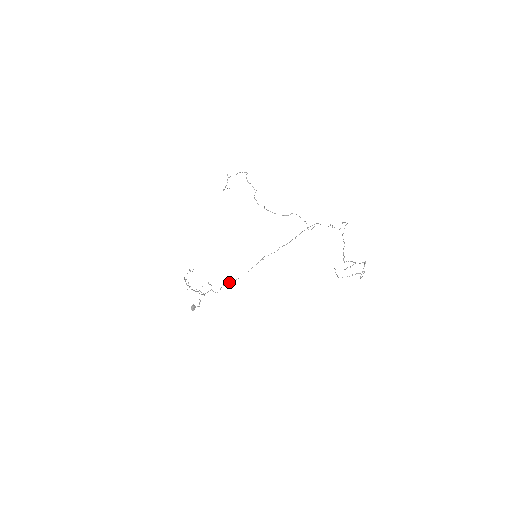
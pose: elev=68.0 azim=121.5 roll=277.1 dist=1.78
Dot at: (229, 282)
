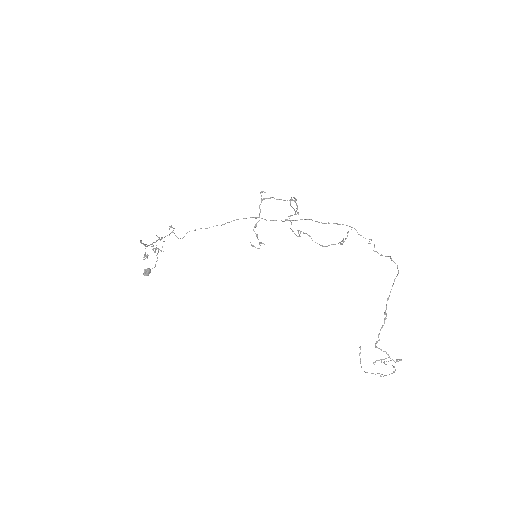
Dot at: (200, 228)
